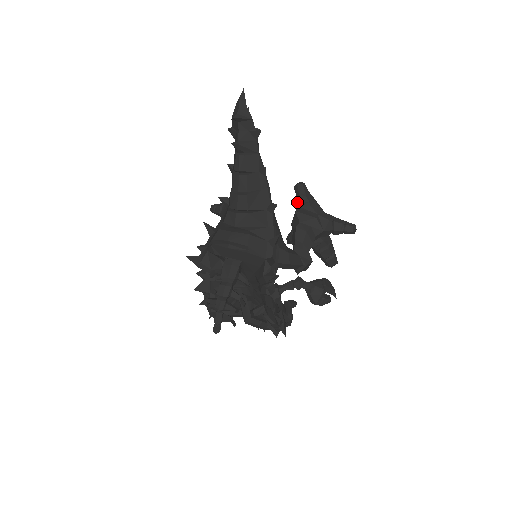
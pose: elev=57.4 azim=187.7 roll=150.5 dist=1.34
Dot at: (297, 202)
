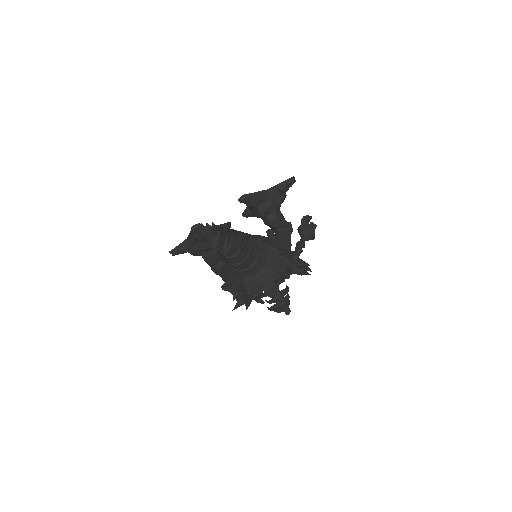
Dot at: (251, 207)
